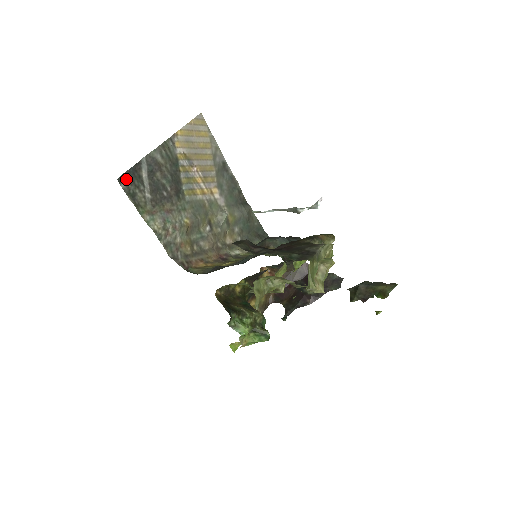
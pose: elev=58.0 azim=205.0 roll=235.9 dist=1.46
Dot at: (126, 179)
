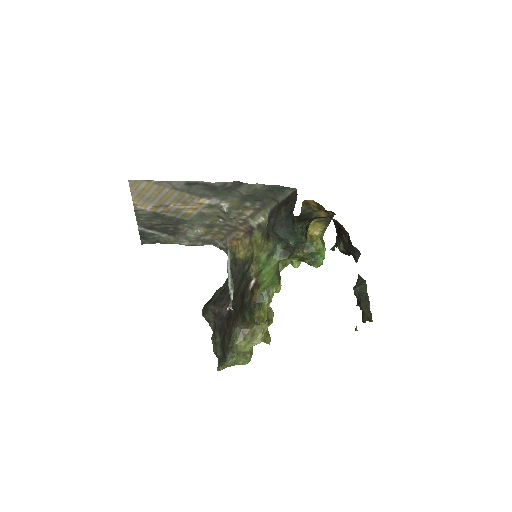
Dot at: (145, 240)
